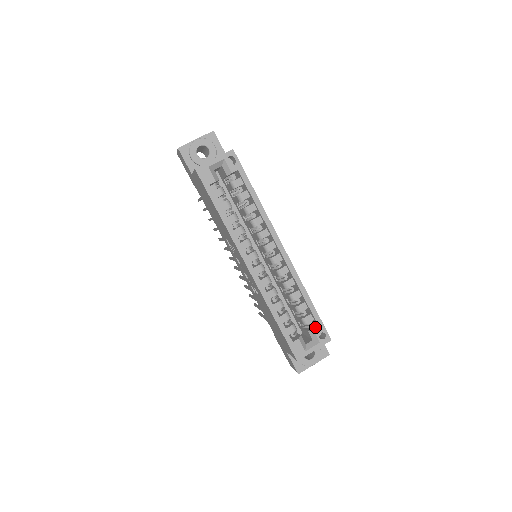
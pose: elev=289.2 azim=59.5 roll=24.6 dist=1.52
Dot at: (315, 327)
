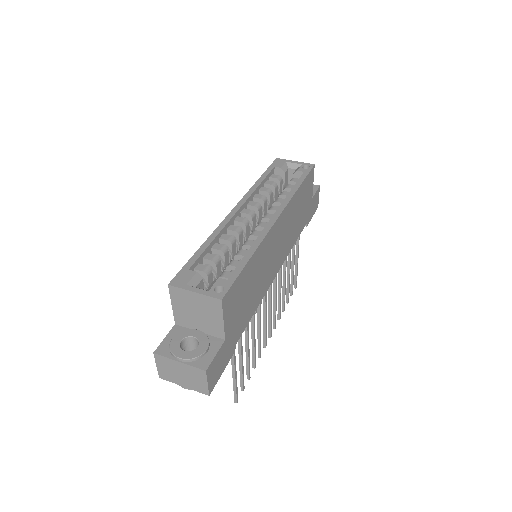
Dot at: (224, 281)
